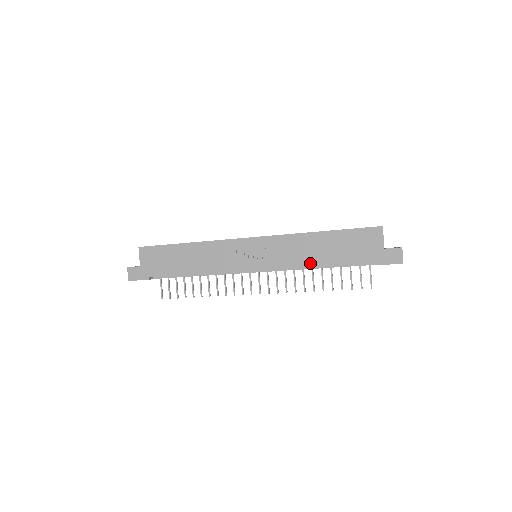
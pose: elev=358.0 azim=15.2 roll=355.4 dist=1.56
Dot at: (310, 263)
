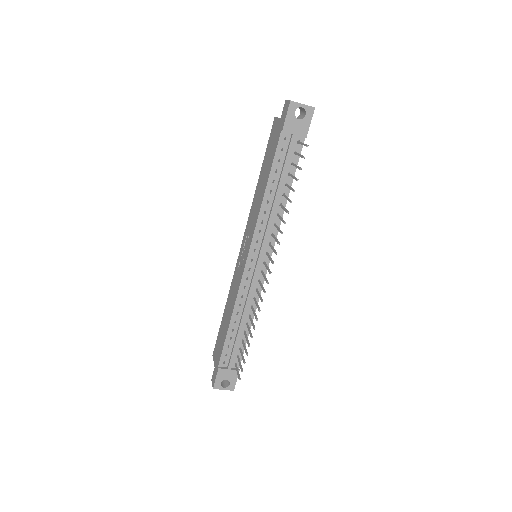
Dot at: (262, 199)
